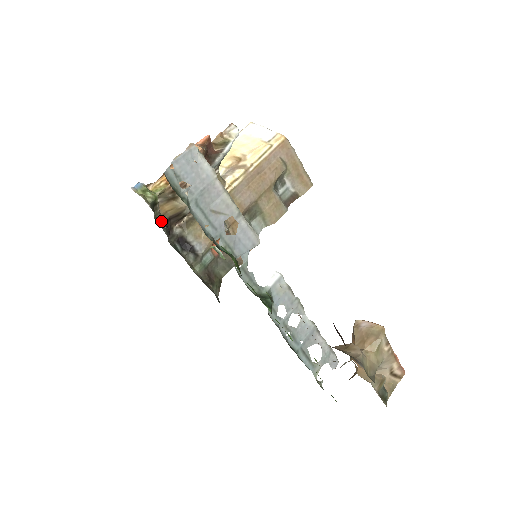
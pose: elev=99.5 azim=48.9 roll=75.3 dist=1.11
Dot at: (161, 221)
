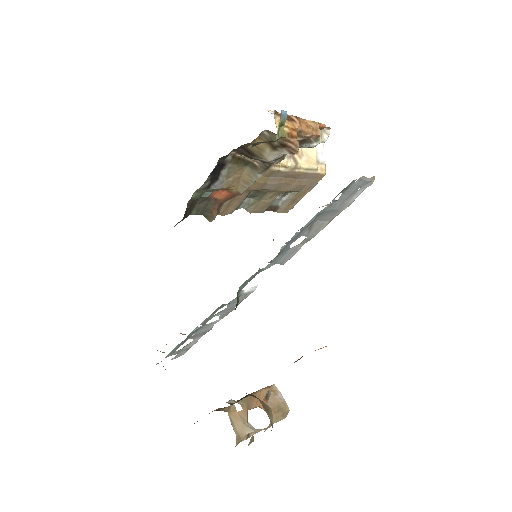
Dot at: (242, 145)
